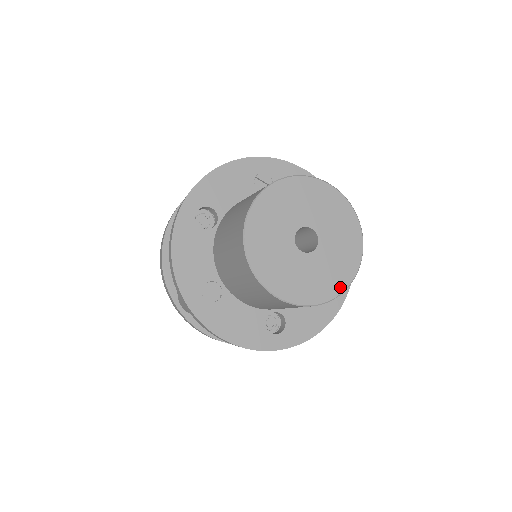
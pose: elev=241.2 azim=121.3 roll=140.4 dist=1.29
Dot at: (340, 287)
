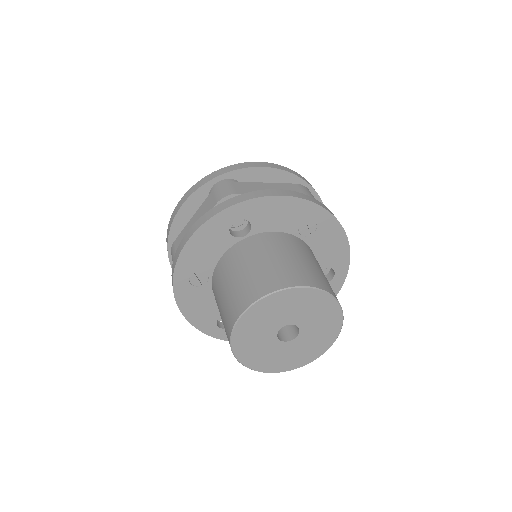
Dot at: (282, 369)
